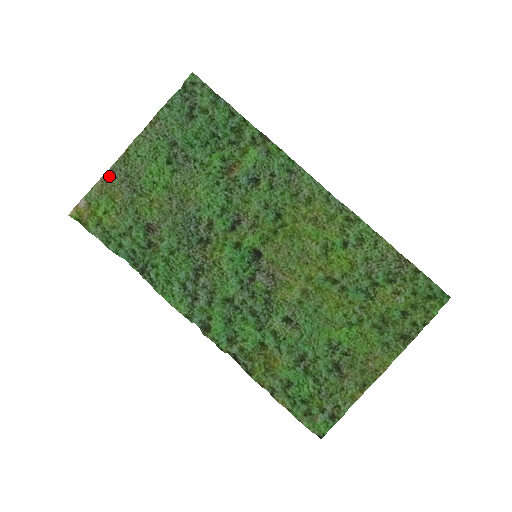
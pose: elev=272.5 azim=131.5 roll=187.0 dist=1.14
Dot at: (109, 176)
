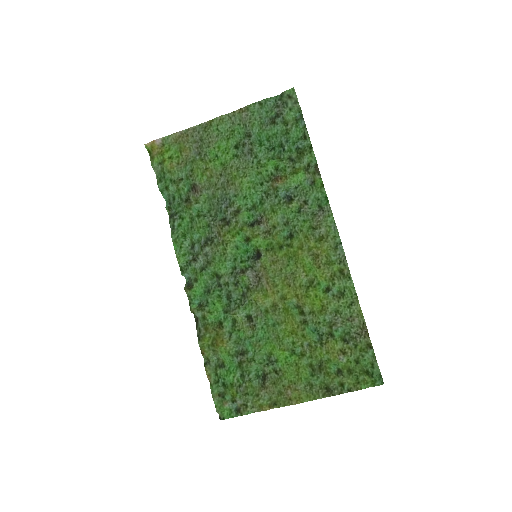
Dot at: (188, 132)
